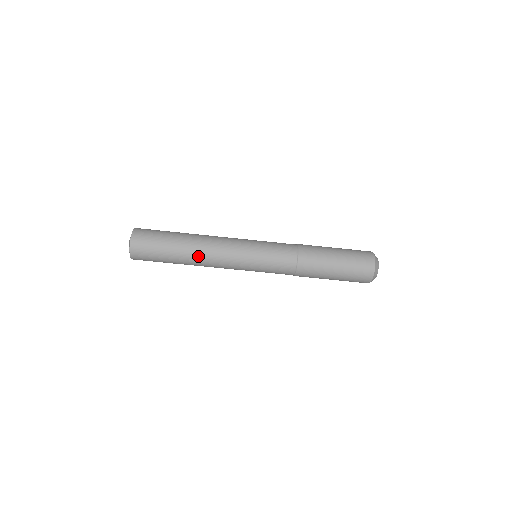
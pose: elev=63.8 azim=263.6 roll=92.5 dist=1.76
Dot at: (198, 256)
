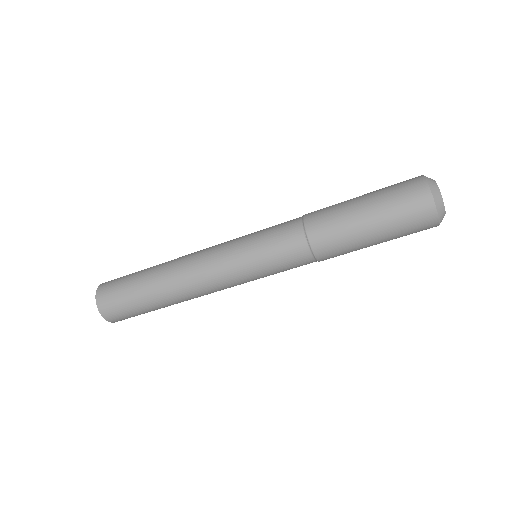
Dot at: occluded
